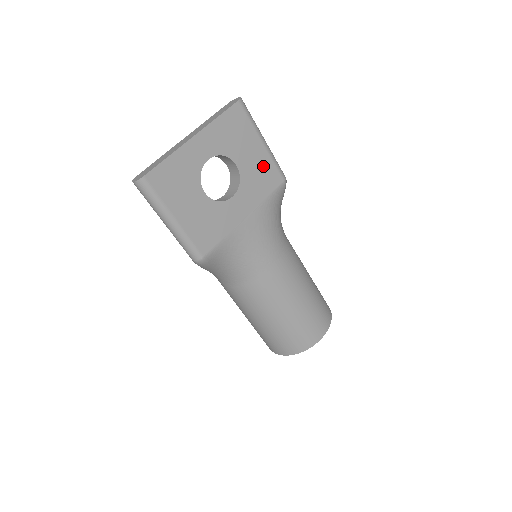
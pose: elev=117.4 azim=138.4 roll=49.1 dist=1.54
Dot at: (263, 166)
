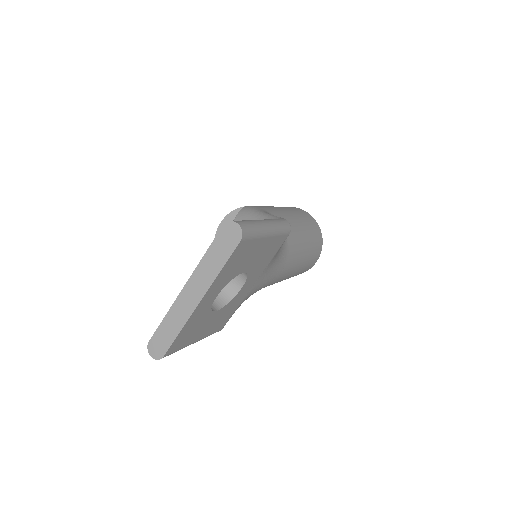
Dot at: (269, 247)
